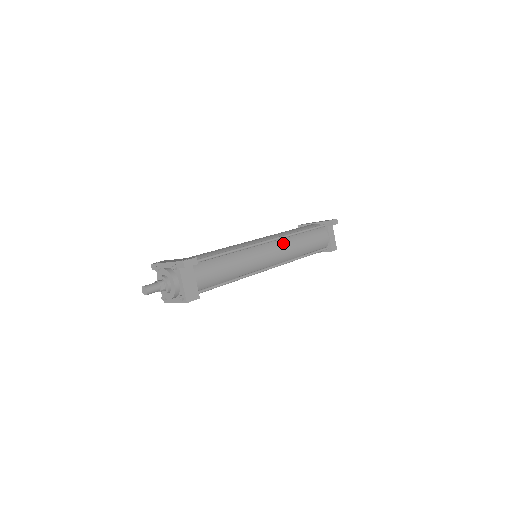
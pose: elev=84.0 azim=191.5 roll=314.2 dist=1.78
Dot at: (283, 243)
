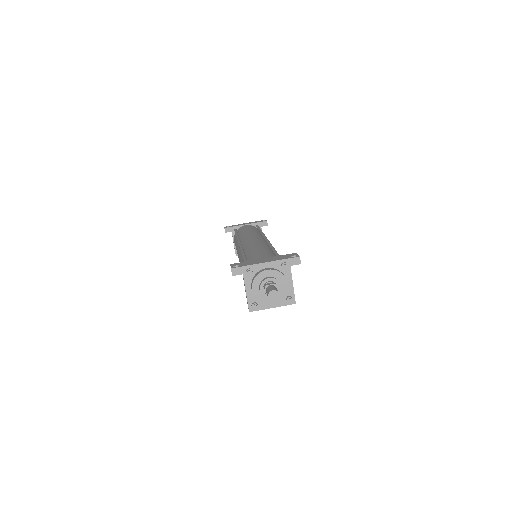
Dot at: occluded
